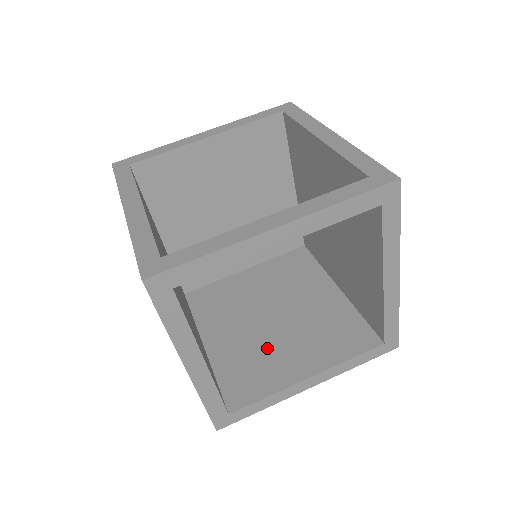
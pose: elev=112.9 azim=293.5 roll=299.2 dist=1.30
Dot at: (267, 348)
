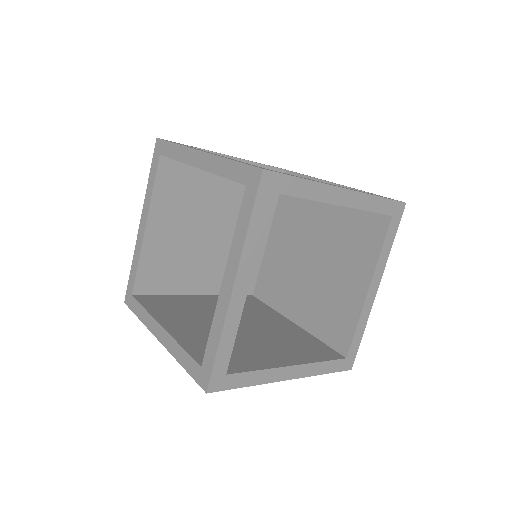
Dot at: (328, 291)
